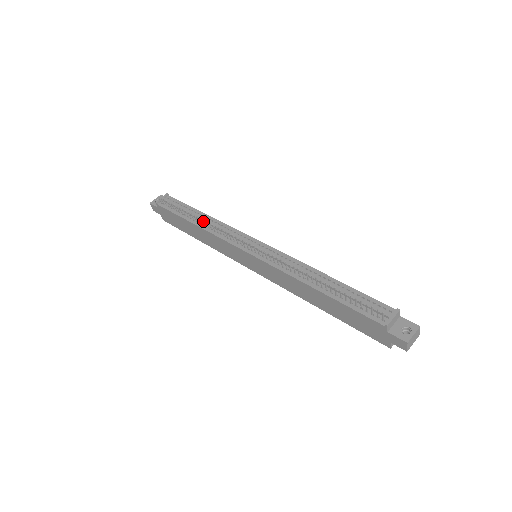
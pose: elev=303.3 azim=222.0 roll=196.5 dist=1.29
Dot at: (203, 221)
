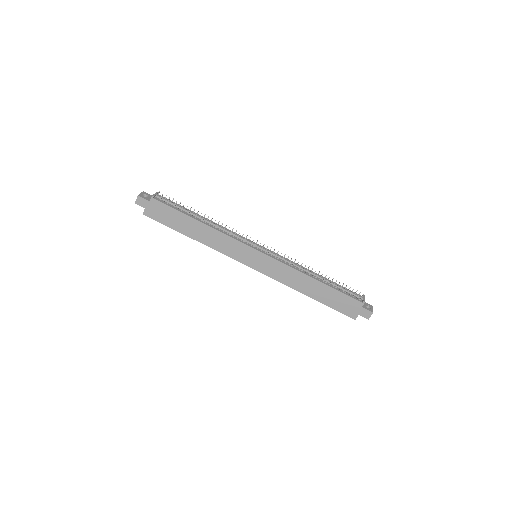
Dot at: occluded
